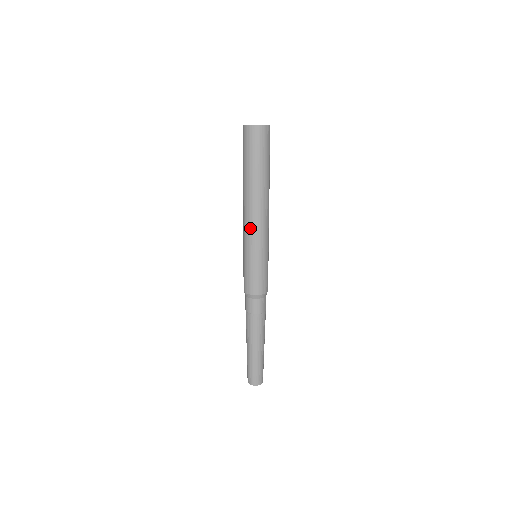
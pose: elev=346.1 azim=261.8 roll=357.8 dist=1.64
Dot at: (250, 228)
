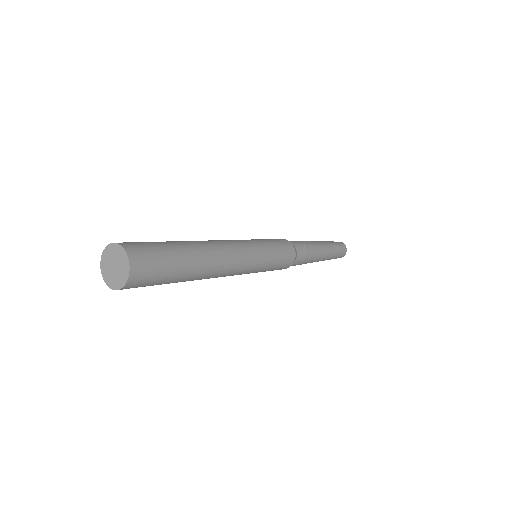
Dot at: occluded
